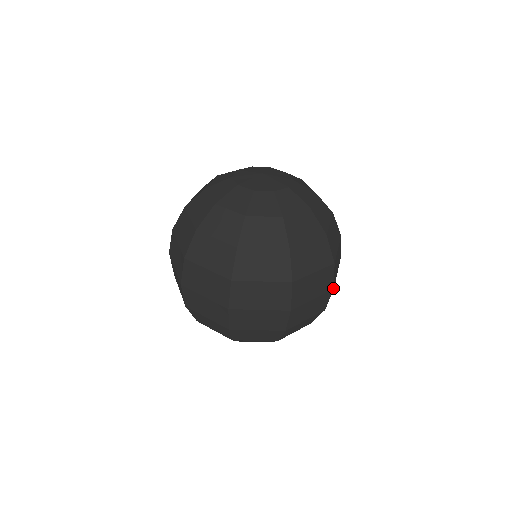
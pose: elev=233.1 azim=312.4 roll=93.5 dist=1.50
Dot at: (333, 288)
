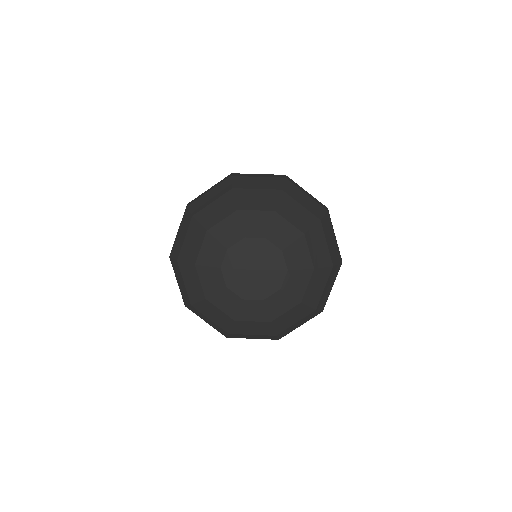
Dot at: occluded
